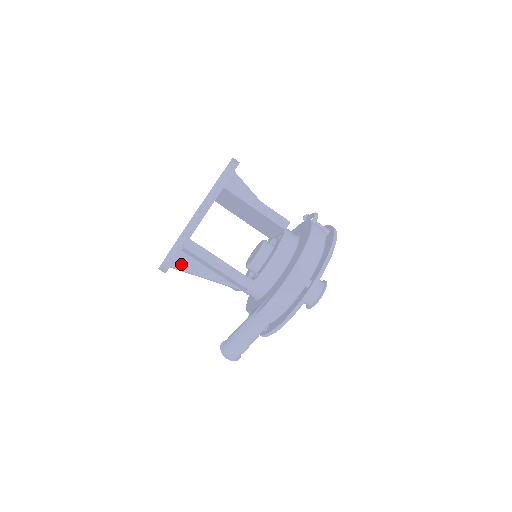
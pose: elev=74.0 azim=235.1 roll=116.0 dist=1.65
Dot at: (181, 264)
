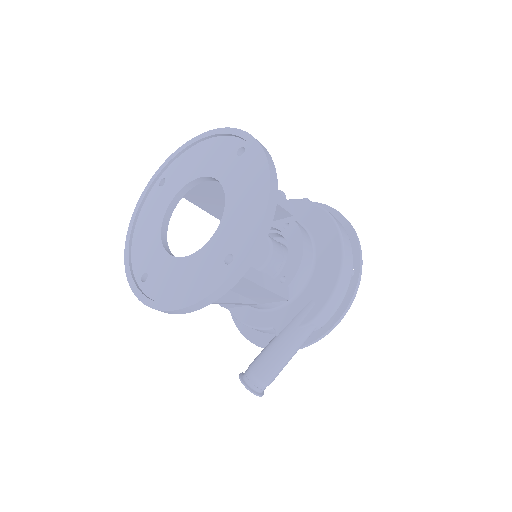
Dot at: occluded
